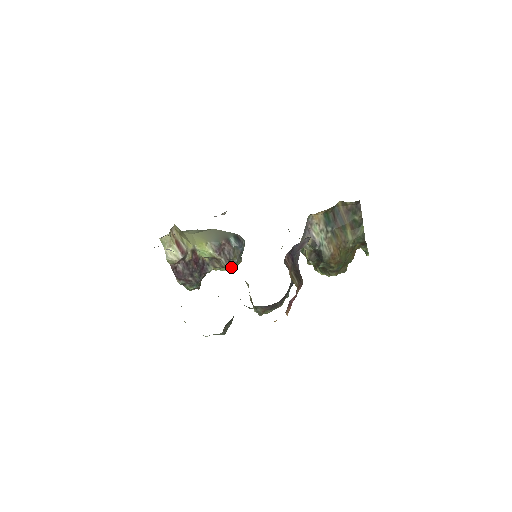
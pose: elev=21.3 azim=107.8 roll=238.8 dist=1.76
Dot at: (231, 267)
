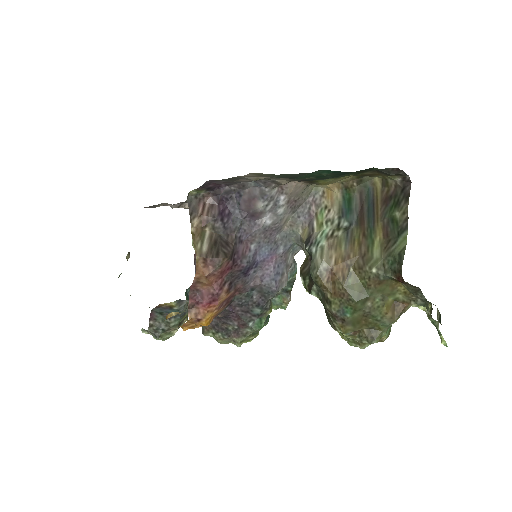
Dot at: occluded
